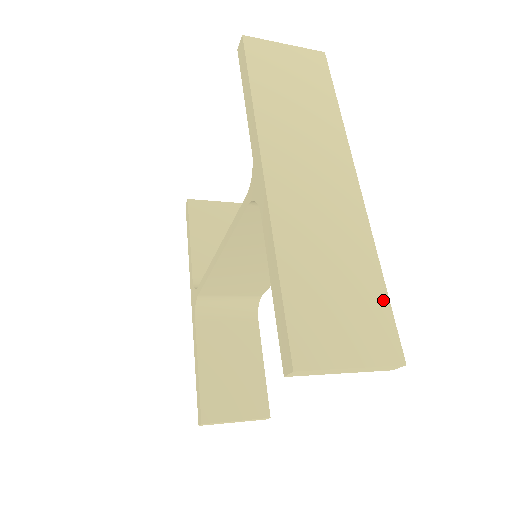
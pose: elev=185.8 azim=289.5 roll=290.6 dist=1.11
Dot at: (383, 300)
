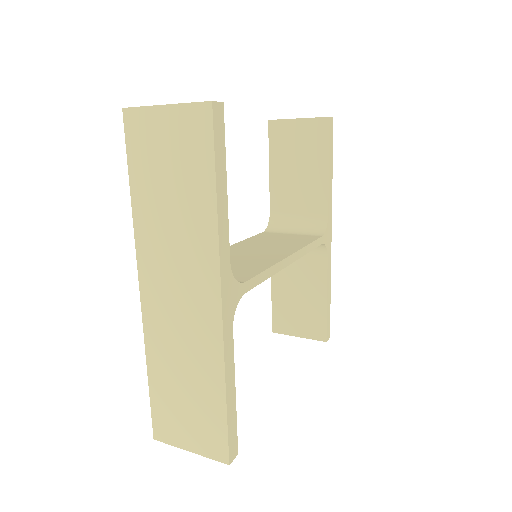
Dot at: (221, 417)
